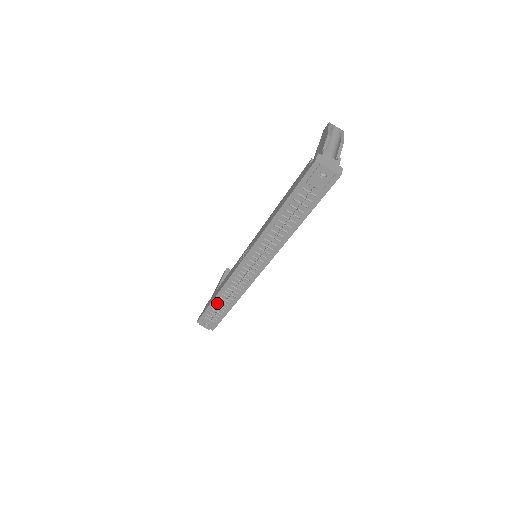
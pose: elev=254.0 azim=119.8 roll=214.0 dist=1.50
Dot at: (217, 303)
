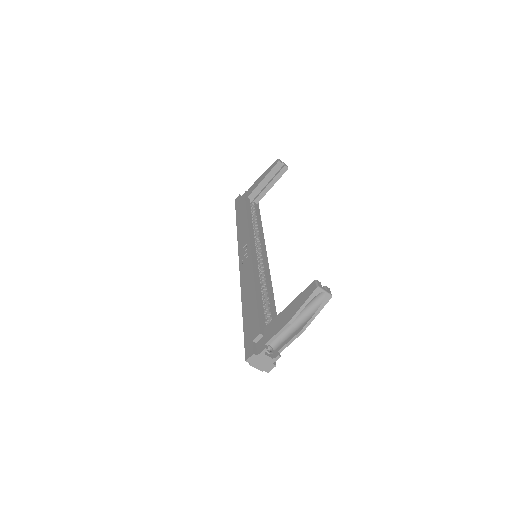
Dot at: occluded
